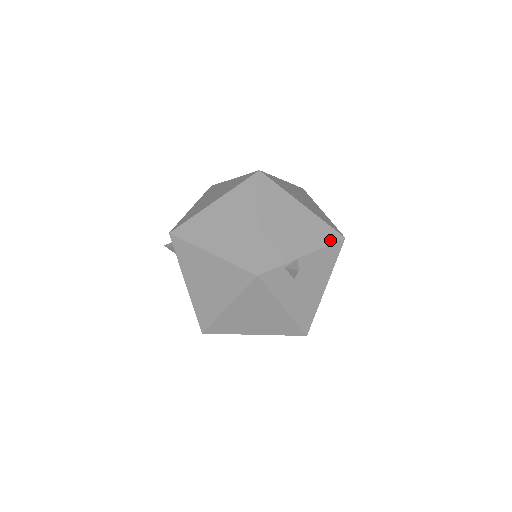
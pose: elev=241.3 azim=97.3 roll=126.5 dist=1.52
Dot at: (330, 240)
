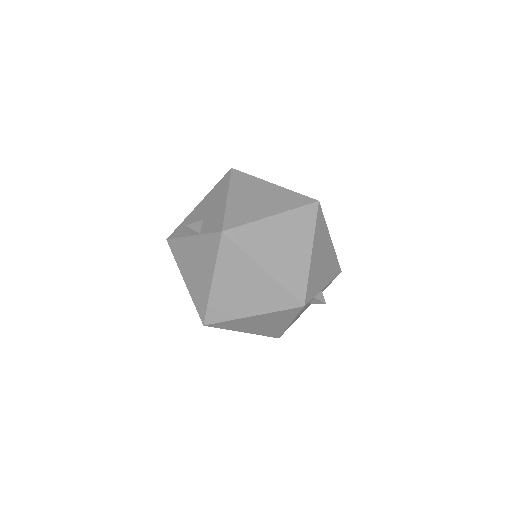
Dot at: (336, 273)
